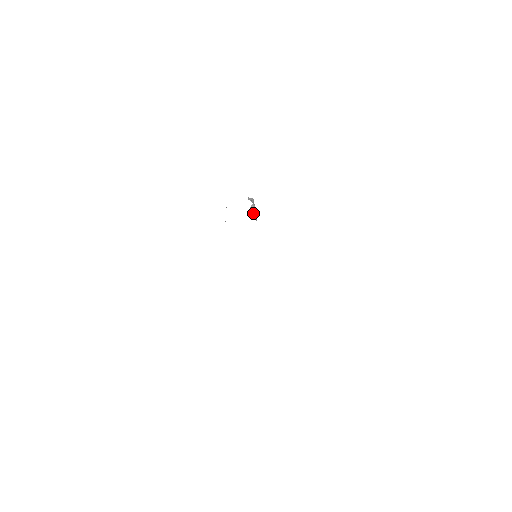
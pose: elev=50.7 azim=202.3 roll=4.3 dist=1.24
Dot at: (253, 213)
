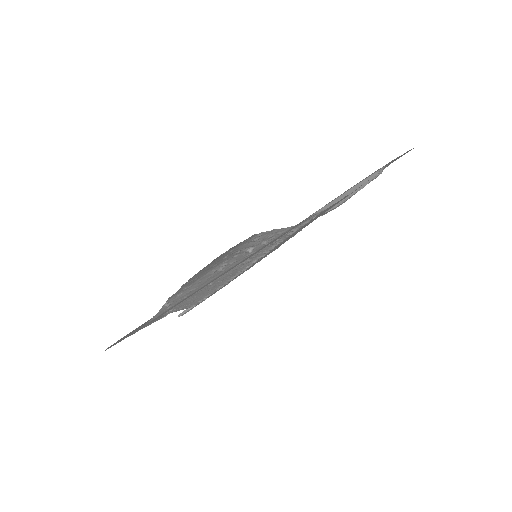
Dot at: occluded
